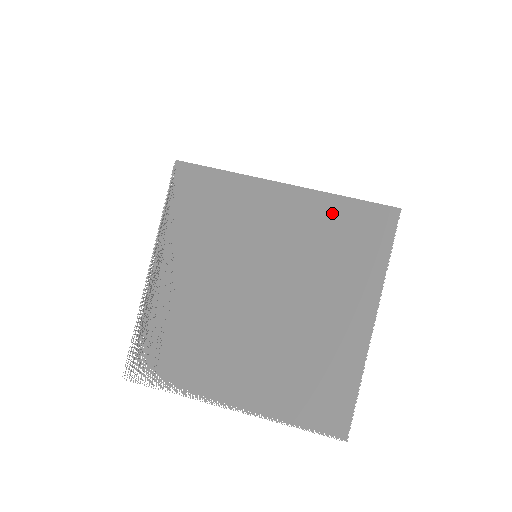
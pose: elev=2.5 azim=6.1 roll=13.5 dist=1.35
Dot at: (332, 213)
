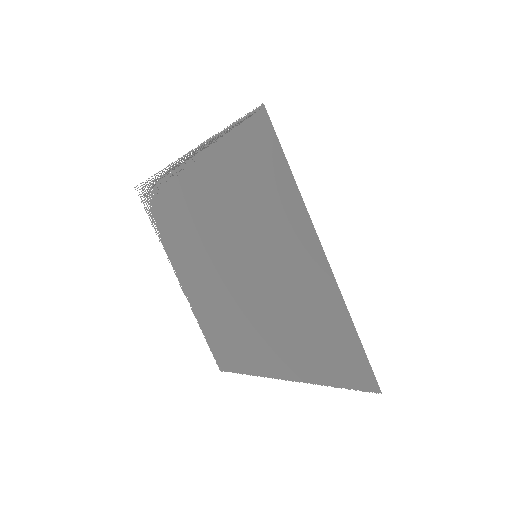
Dot at: (333, 320)
